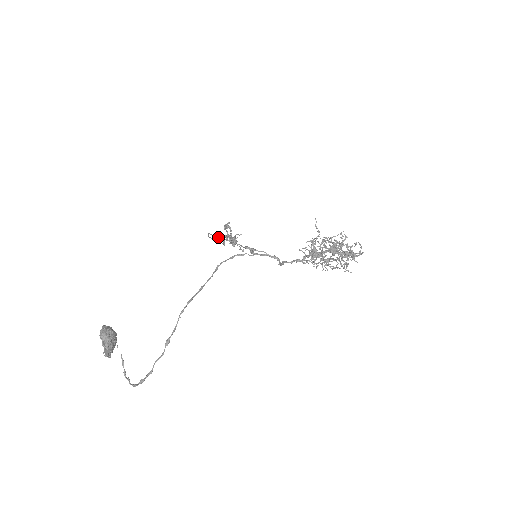
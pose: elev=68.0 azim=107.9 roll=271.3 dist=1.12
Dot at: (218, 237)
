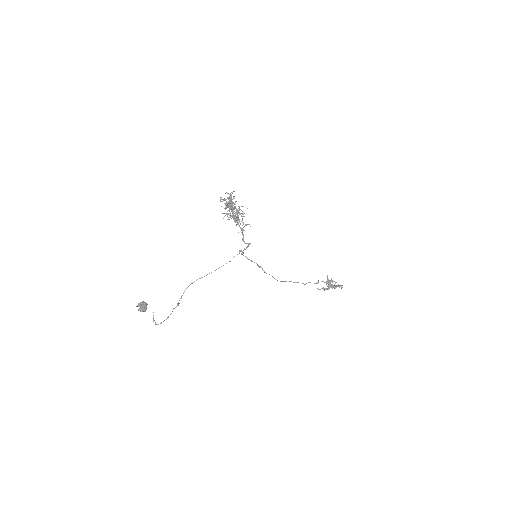
Dot at: (264, 271)
